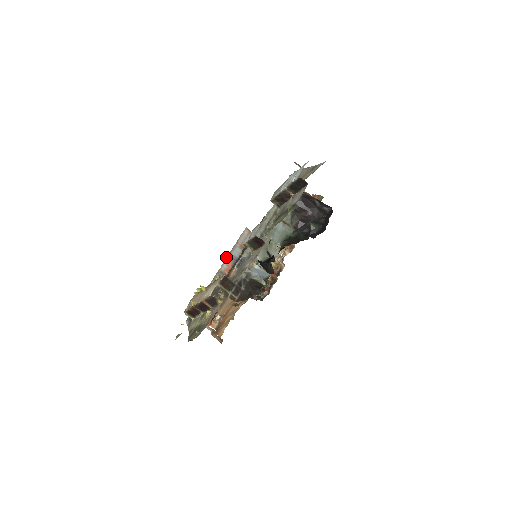
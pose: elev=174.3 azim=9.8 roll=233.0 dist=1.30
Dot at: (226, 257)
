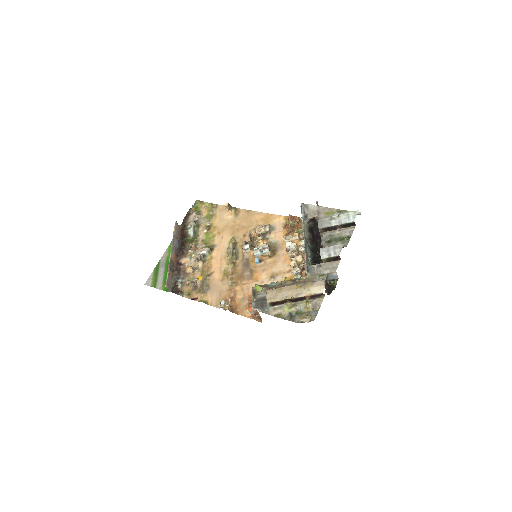
Dot at: (171, 248)
